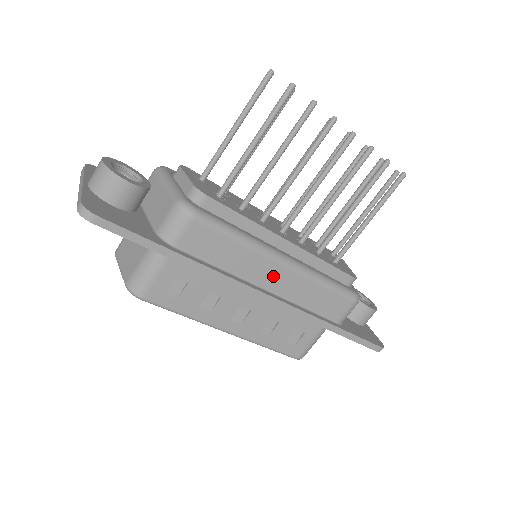
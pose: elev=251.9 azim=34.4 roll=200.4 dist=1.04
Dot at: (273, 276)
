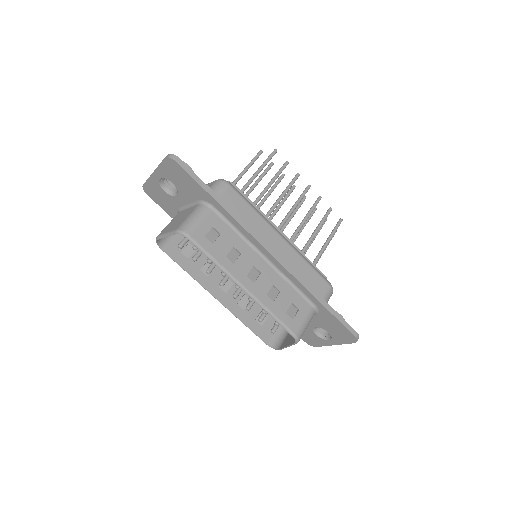
Dot at: (276, 244)
